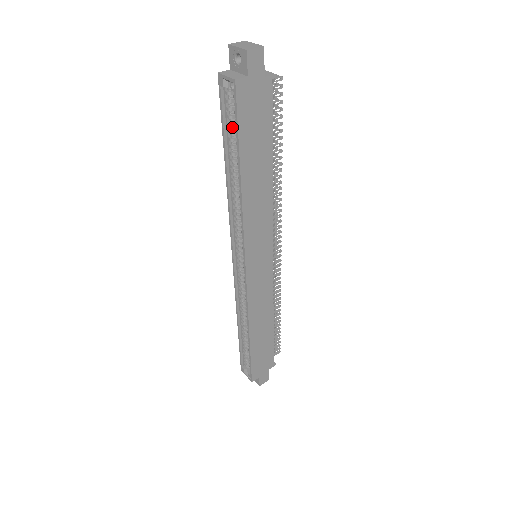
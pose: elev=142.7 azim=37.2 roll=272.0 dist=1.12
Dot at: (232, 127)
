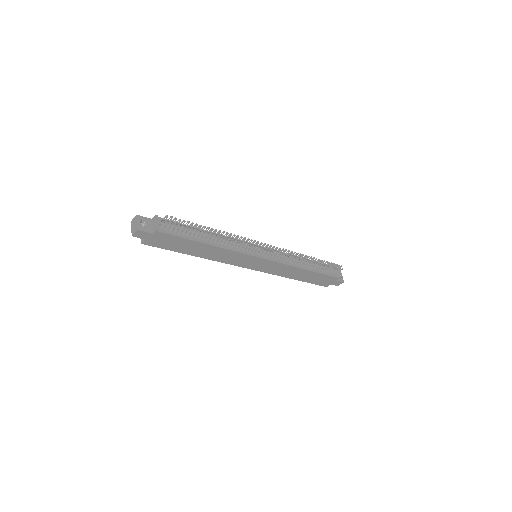
Dot at: occluded
